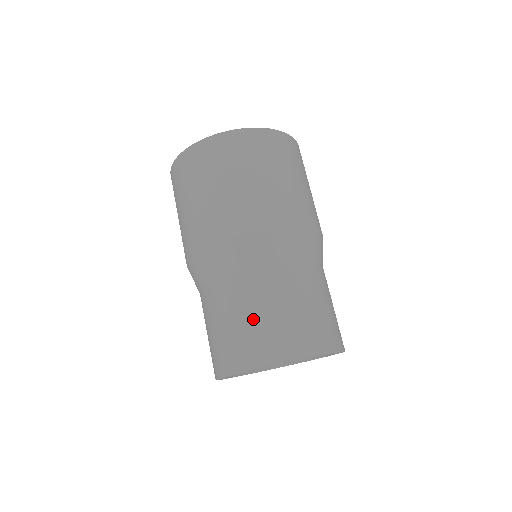
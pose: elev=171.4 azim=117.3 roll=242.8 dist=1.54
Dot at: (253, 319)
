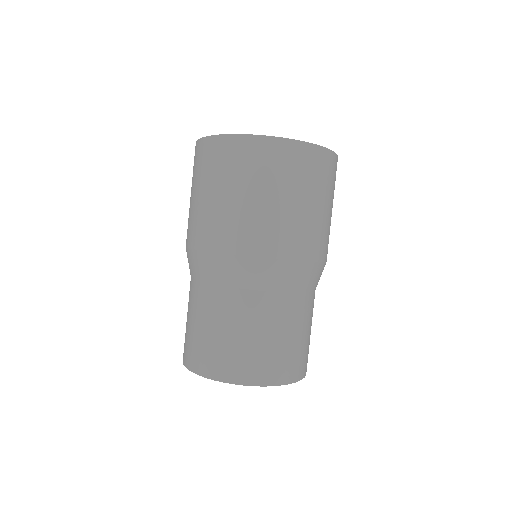
Dot at: (214, 334)
